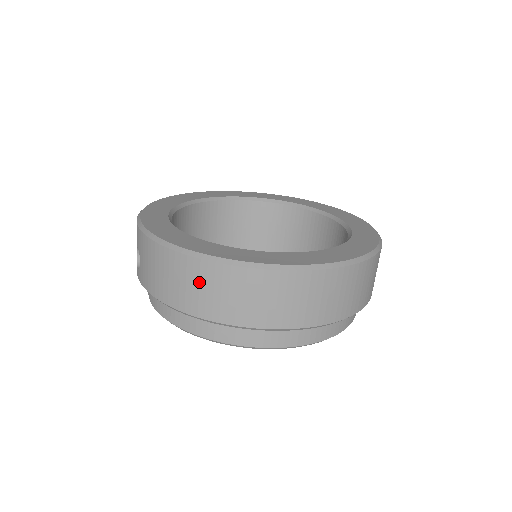
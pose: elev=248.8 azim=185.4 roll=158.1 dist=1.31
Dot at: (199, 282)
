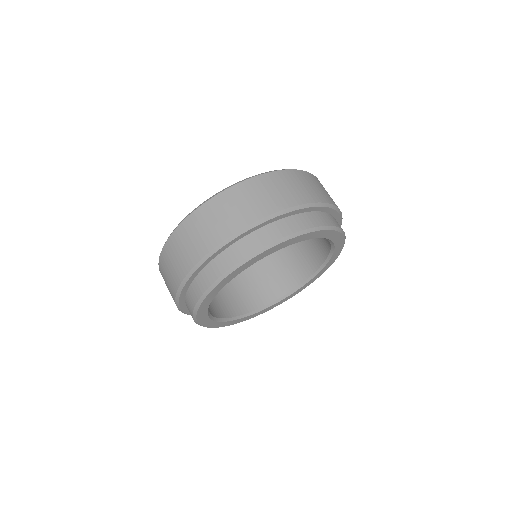
Dot at: (174, 254)
